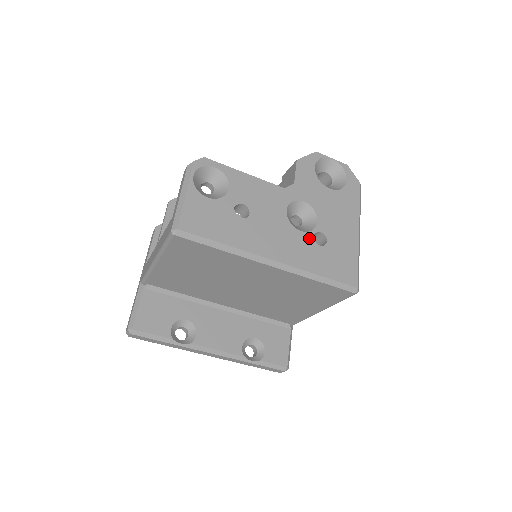
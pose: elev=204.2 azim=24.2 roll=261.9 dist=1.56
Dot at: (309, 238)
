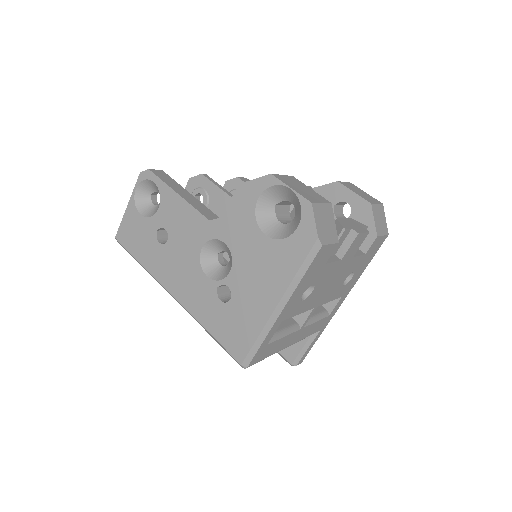
Dot at: (212, 288)
